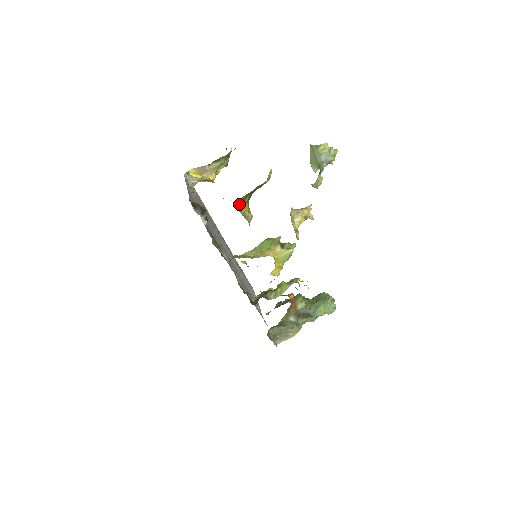
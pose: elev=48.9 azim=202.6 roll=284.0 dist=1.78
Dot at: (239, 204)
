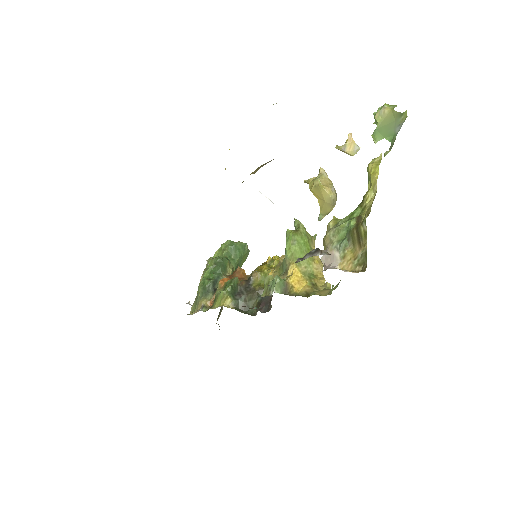
Dot at: occluded
